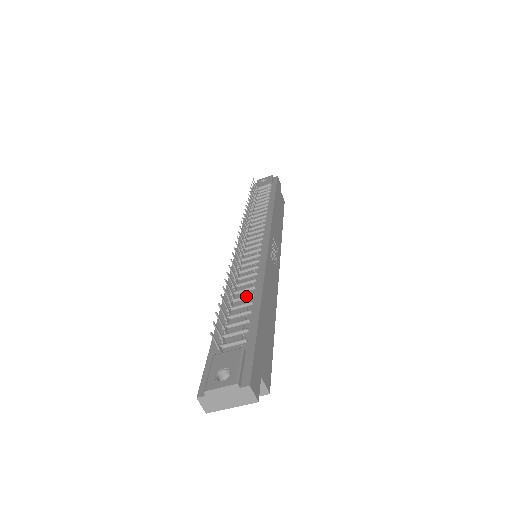
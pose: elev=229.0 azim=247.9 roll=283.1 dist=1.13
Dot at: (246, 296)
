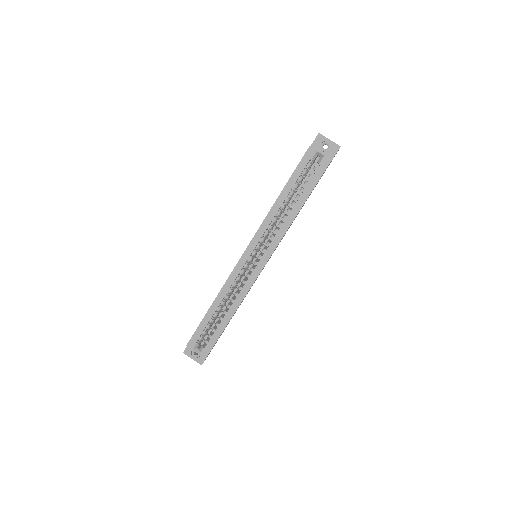
Dot at: occluded
